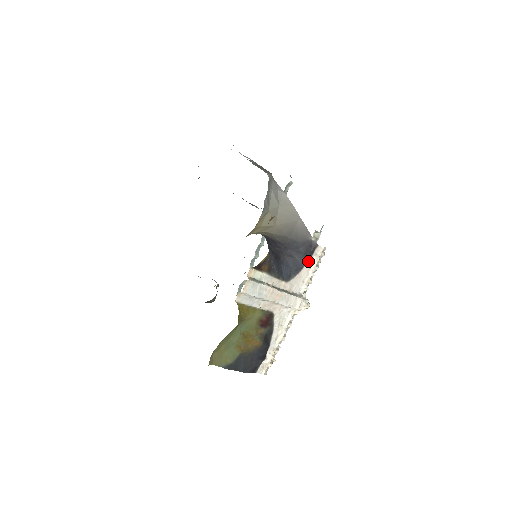
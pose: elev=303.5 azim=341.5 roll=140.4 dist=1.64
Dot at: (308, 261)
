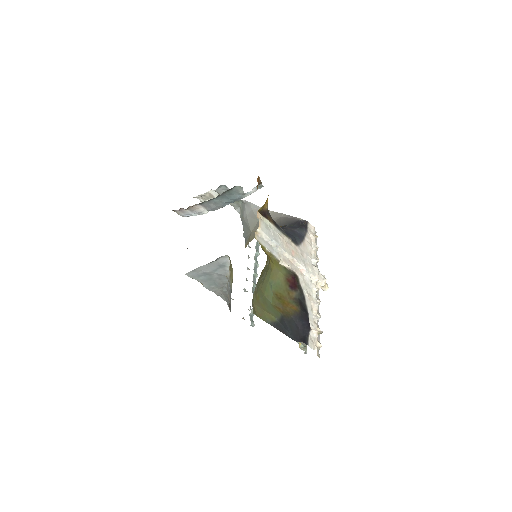
Dot at: (306, 234)
